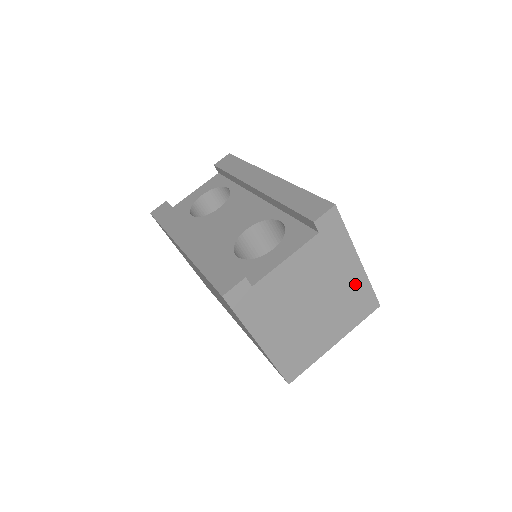
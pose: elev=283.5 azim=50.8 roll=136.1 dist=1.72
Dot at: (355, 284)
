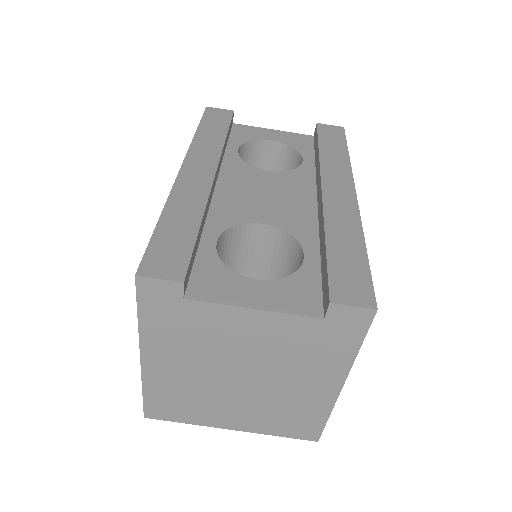
Dot at: (312, 401)
